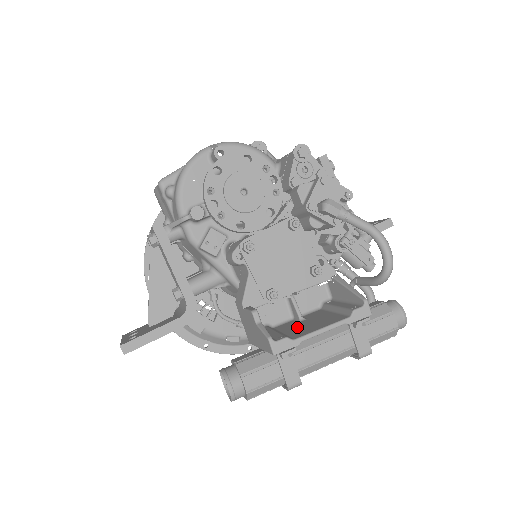
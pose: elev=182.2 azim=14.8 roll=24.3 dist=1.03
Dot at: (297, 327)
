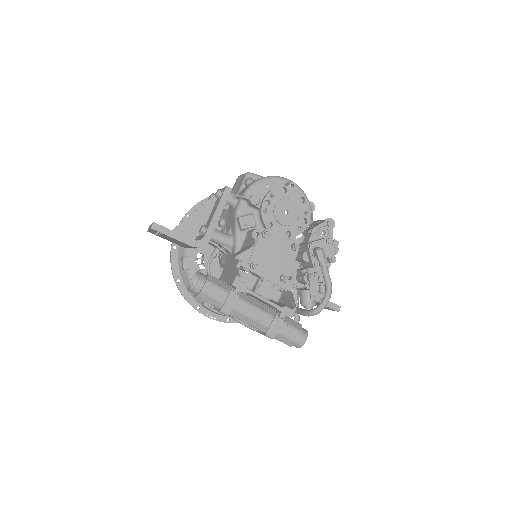
Dot at: occluded
